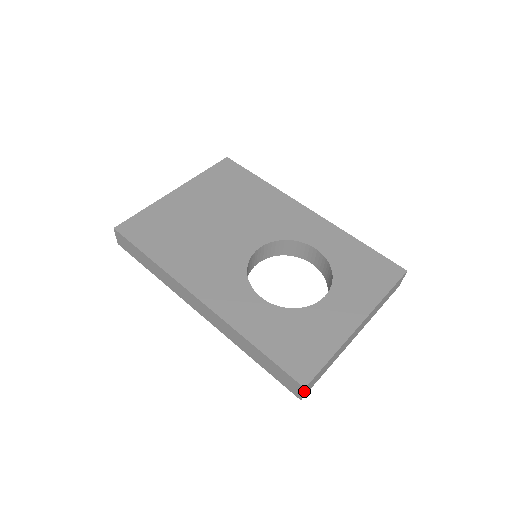
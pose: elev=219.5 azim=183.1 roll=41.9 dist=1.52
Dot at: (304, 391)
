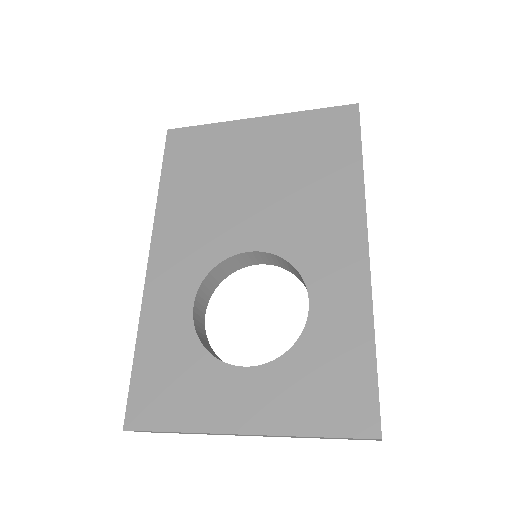
Dot at: occluded
